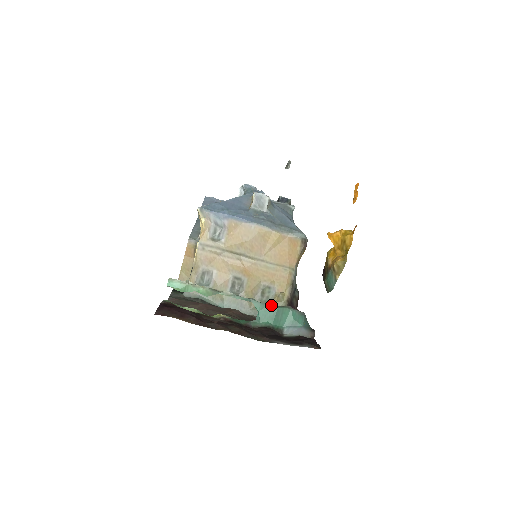
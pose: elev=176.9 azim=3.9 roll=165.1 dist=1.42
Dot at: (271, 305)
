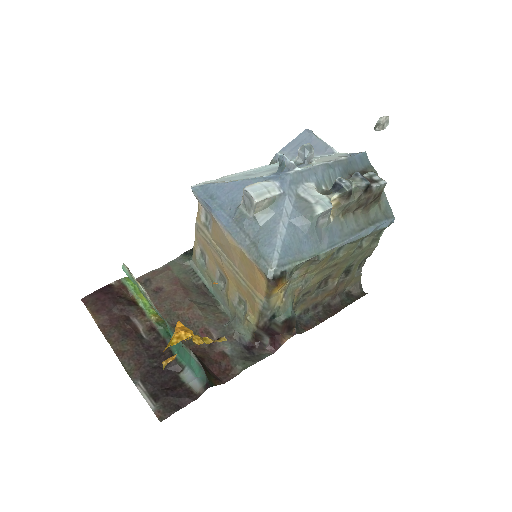
Dot at: occluded
